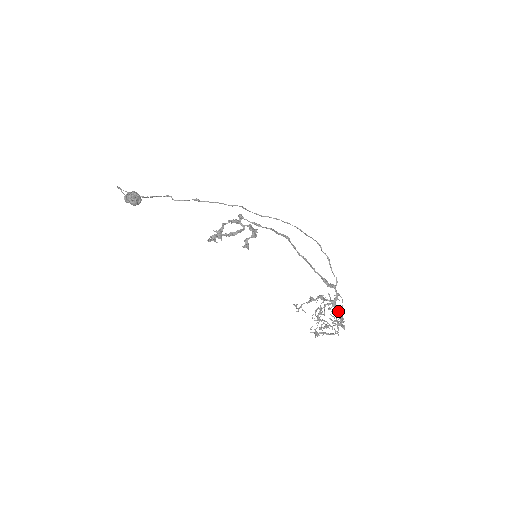
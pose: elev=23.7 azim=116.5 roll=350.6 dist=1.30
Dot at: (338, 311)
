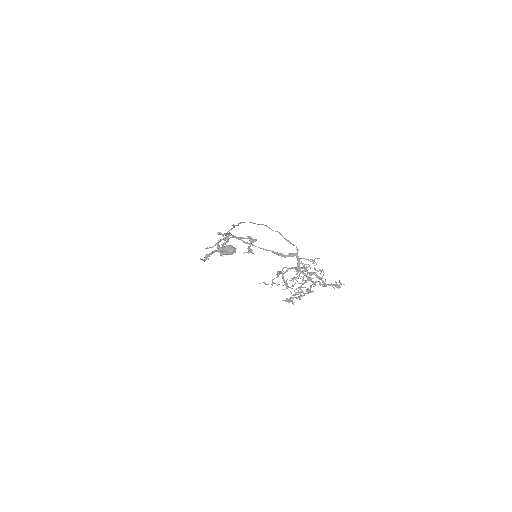
Dot at: occluded
